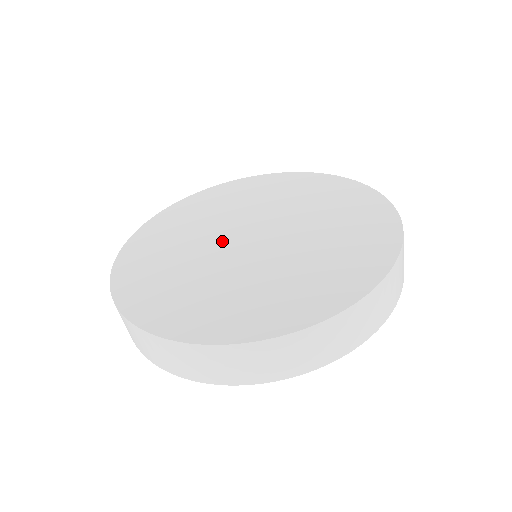
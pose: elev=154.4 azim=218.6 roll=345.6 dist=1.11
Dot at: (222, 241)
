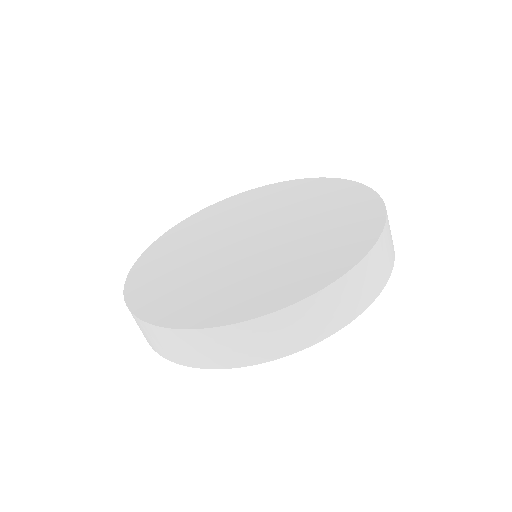
Dot at: (223, 244)
